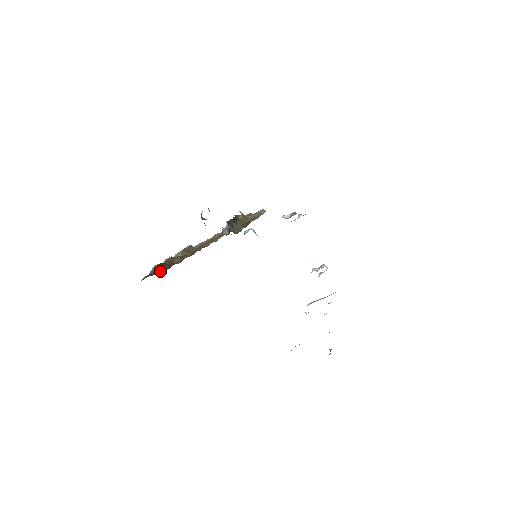
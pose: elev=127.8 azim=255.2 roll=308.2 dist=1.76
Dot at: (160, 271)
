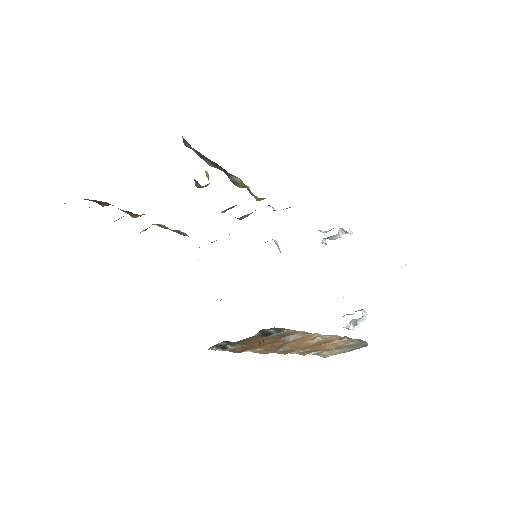
Dot at: (93, 201)
